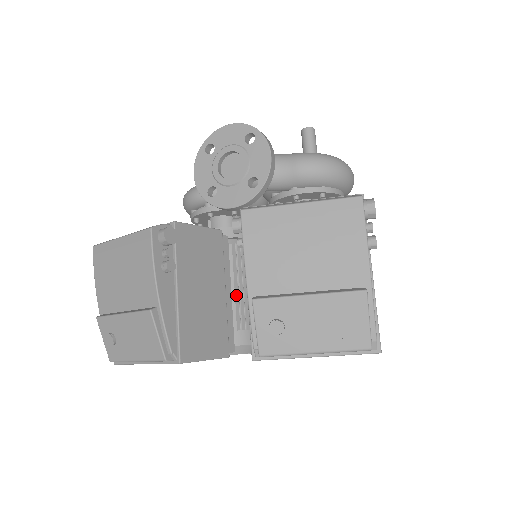
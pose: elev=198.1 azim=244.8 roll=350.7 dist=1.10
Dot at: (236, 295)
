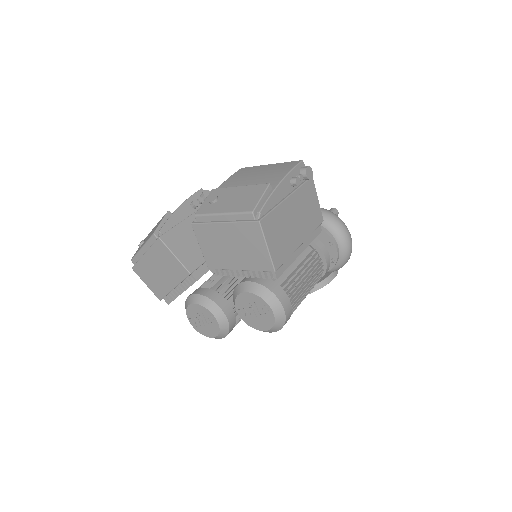
Dot at: (229, 277)
